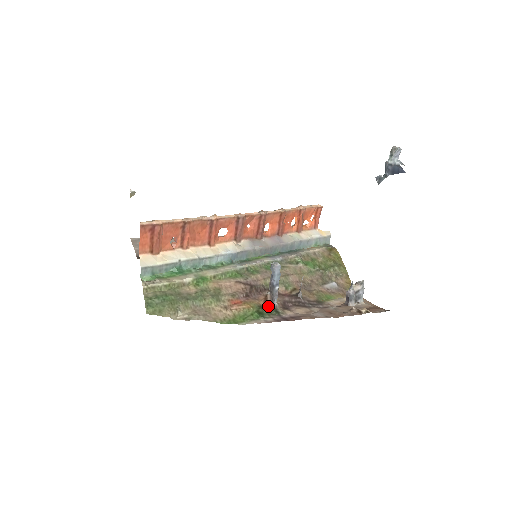
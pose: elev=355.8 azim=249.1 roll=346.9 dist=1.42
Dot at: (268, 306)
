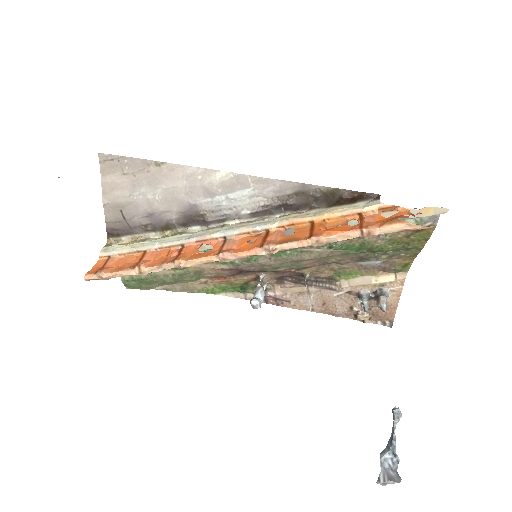
Dot at: (257, 282)
